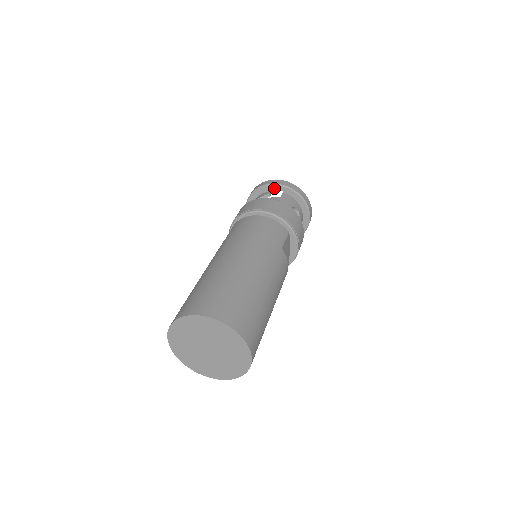
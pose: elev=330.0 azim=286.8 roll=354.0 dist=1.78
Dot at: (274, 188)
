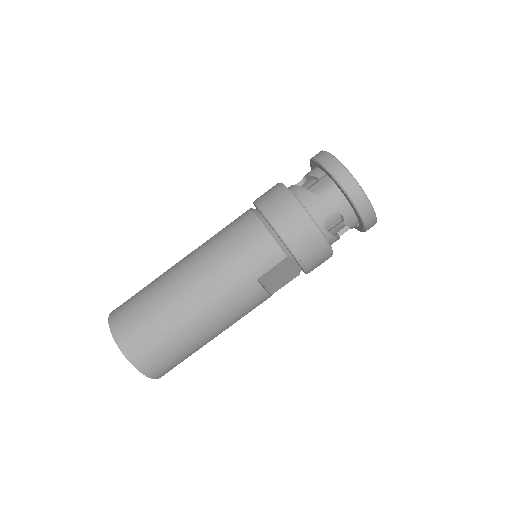
Dot at: (327, 173)
